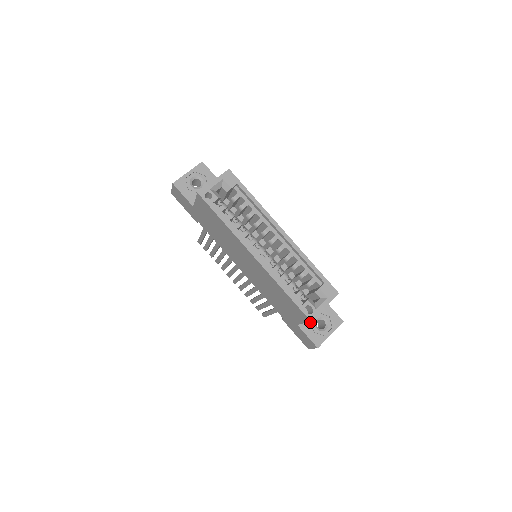
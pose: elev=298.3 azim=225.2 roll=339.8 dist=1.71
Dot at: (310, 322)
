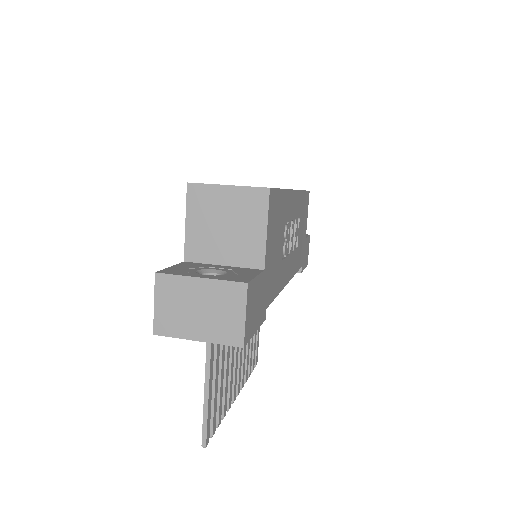
Dot at: (202, 266)
